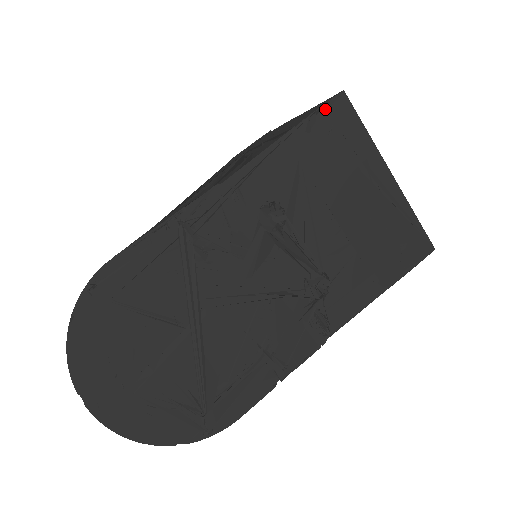
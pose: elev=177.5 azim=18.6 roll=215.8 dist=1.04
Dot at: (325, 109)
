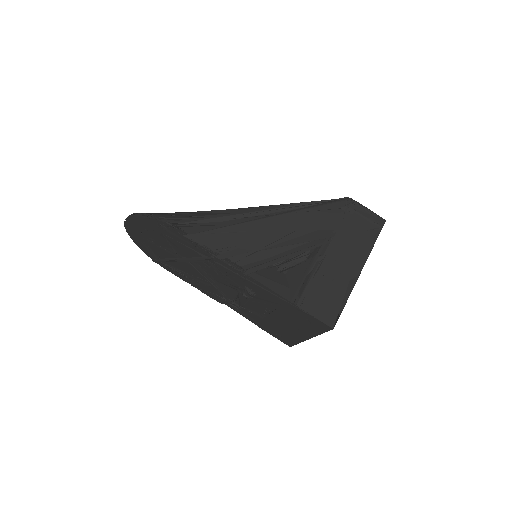
Dot at: (317, 319)
